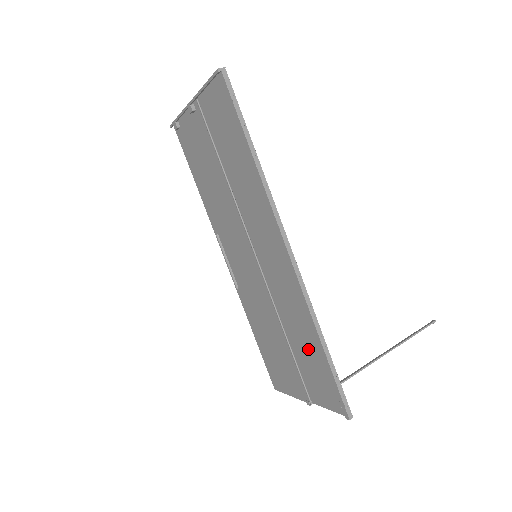
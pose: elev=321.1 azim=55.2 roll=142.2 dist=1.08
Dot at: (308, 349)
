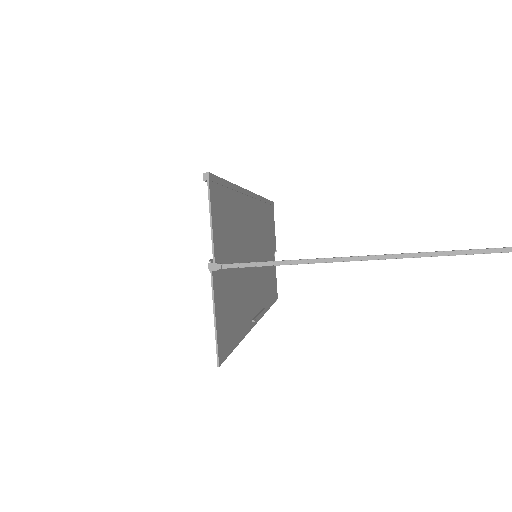
Dot at: (231, 220)
